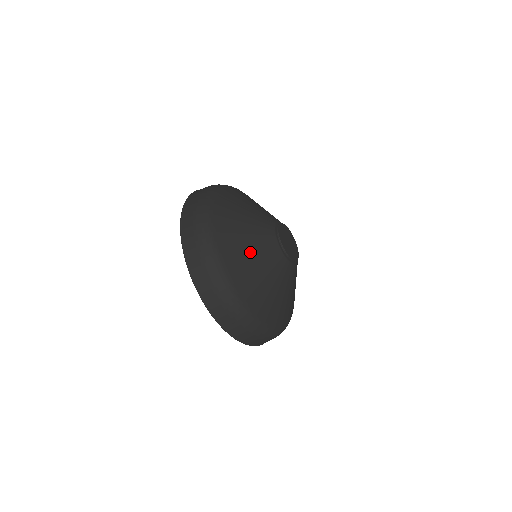
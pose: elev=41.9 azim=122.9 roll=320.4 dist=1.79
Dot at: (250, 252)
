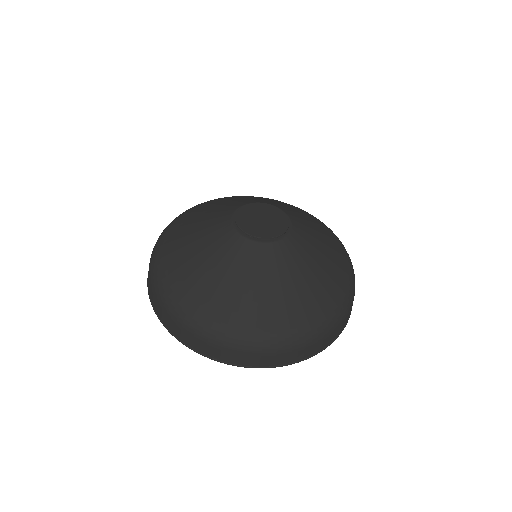
Dot at: (210, 270)
